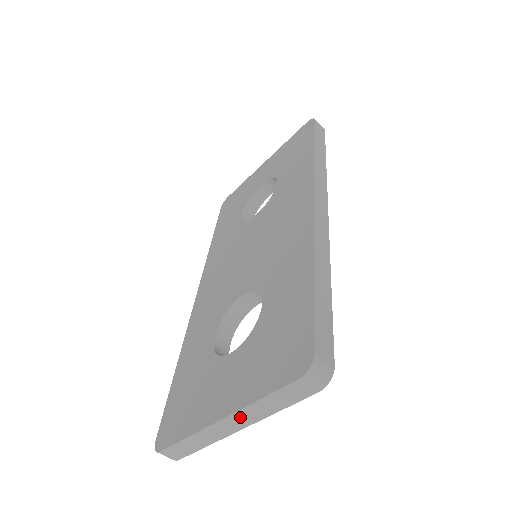
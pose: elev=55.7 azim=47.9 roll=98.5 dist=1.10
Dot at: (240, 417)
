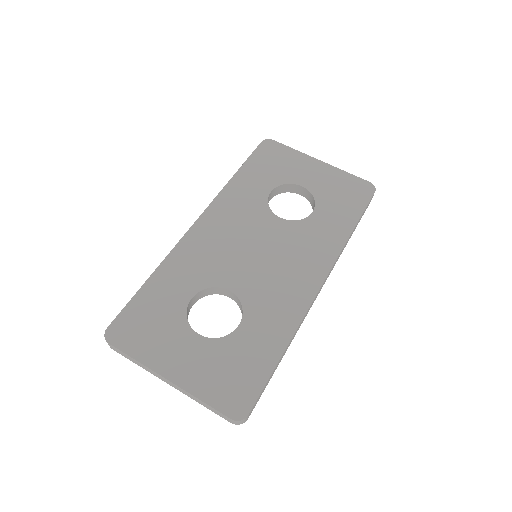
Dot at: (179, 388)
